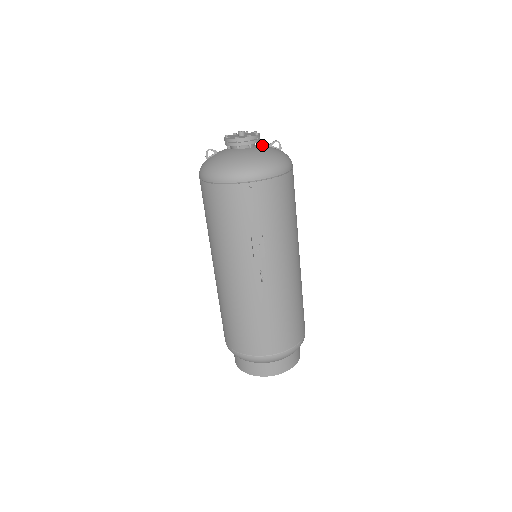
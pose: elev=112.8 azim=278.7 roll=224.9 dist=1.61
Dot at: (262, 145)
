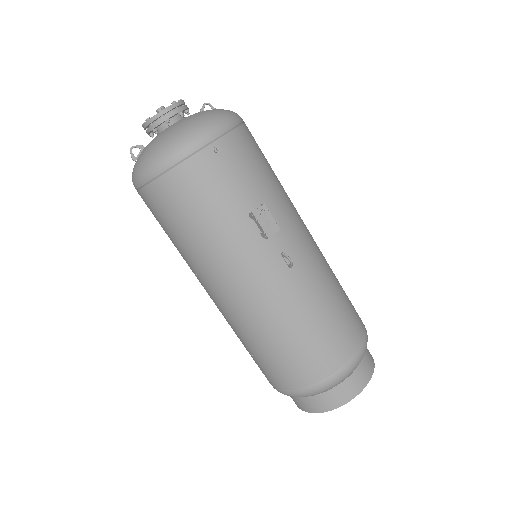
Dot at: occluded
